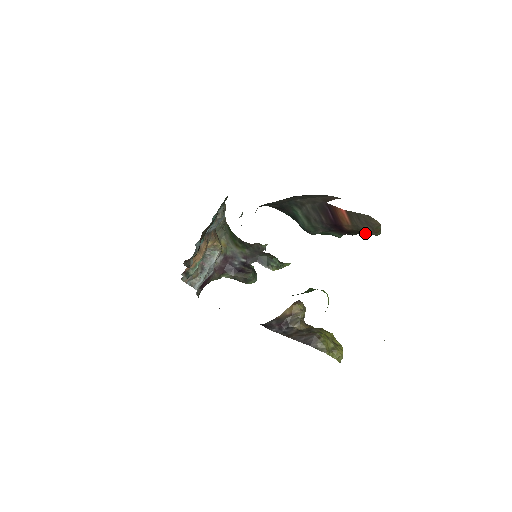
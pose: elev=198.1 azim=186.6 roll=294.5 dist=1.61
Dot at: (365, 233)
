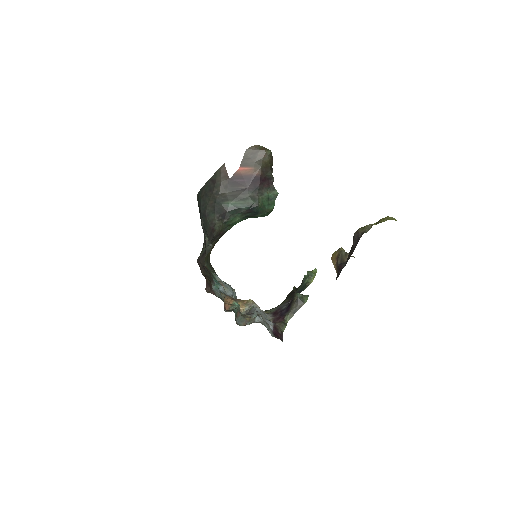
Dot at: (265, 161)
